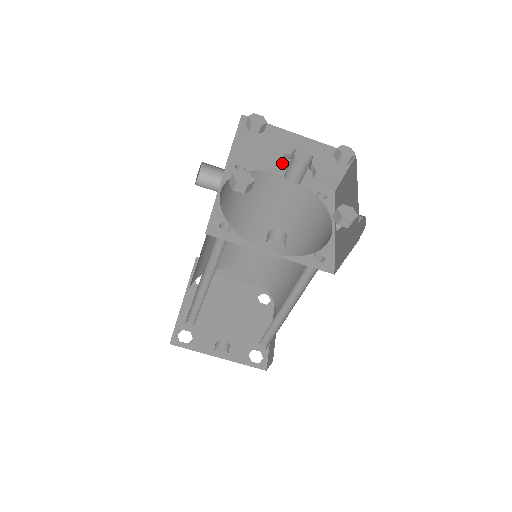
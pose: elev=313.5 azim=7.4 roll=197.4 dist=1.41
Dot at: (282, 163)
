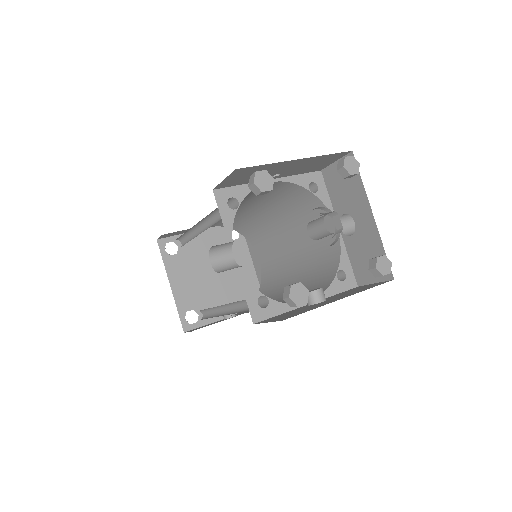
Dot at: (272, 176)
